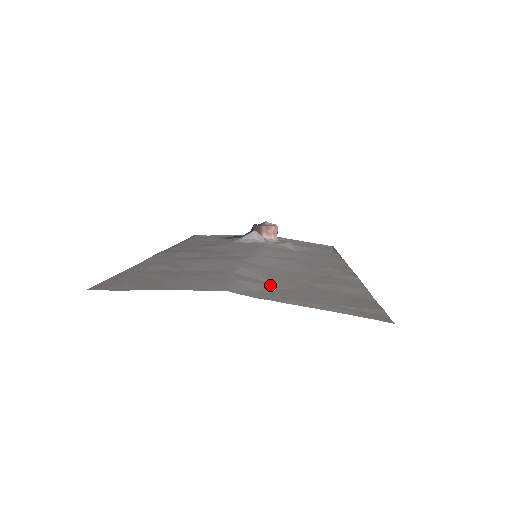
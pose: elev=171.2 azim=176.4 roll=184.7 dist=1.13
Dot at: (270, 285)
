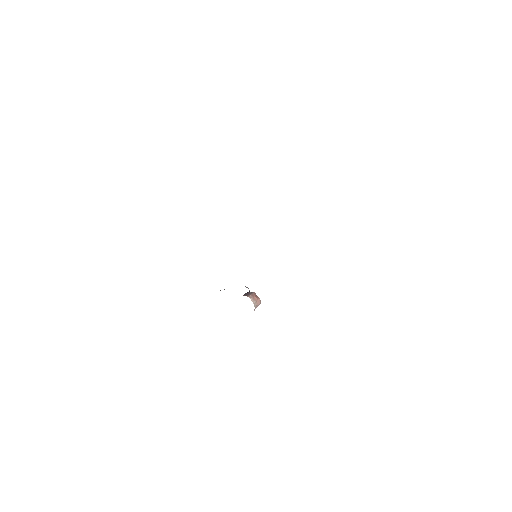
Dot at: occluded
